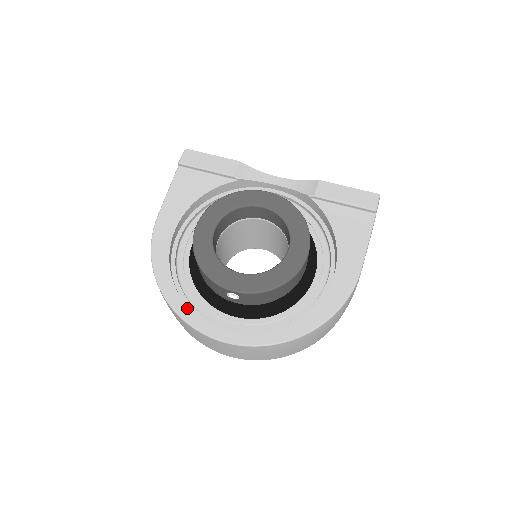
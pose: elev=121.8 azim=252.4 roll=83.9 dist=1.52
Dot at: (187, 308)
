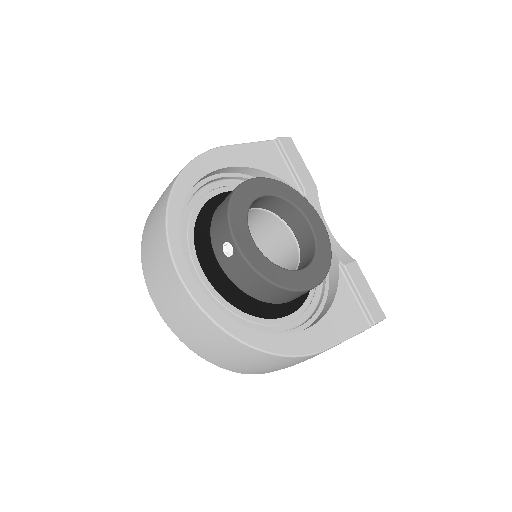
Dot at: (179, 219)
